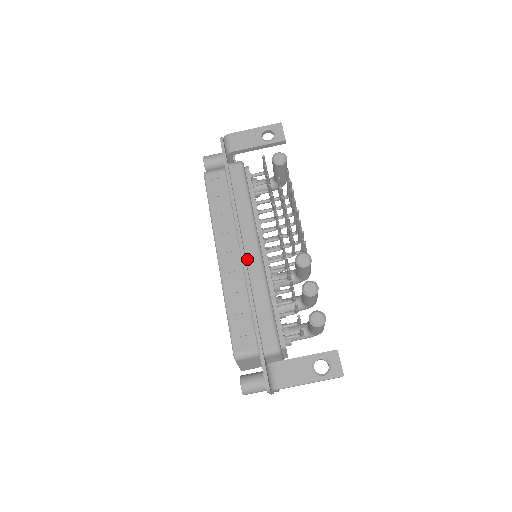
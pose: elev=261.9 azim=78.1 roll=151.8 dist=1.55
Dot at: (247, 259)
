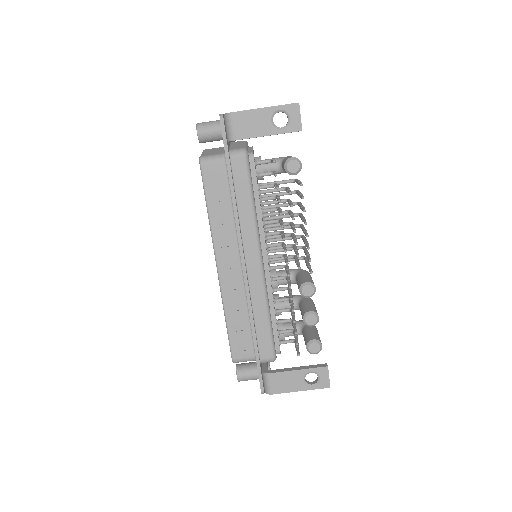
Dot at: (248, 274)
